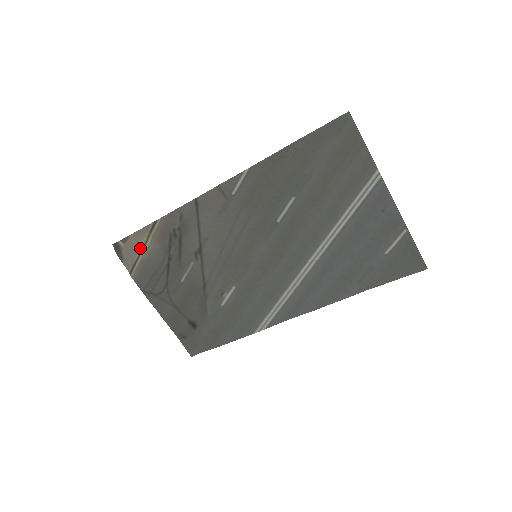
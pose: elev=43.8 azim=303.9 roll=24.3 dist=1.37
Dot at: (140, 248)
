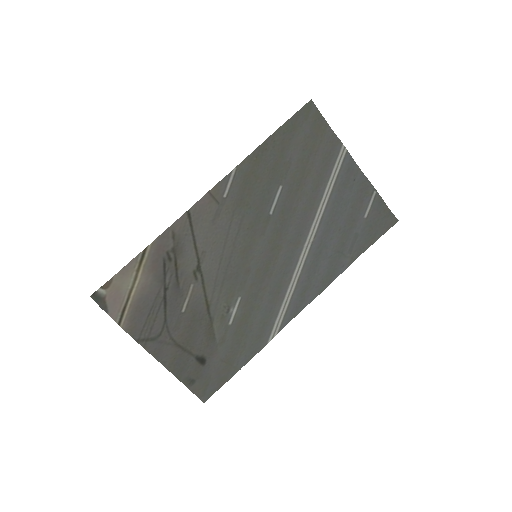
Dot at: (128, 288)
